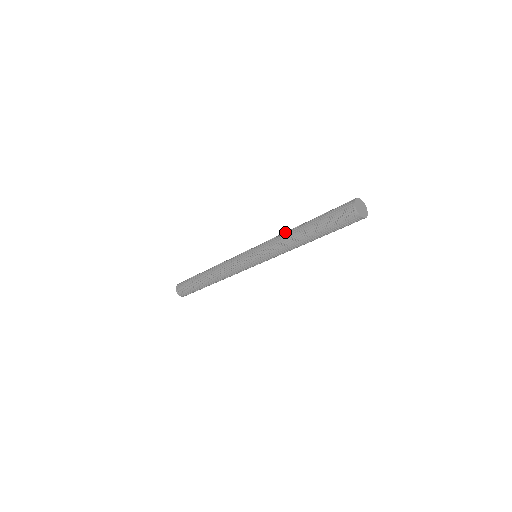
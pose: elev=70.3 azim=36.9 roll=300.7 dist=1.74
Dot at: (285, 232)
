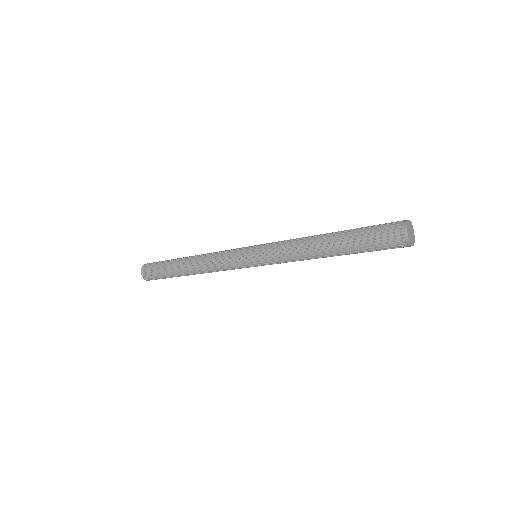
Dot at: (301, 241)
